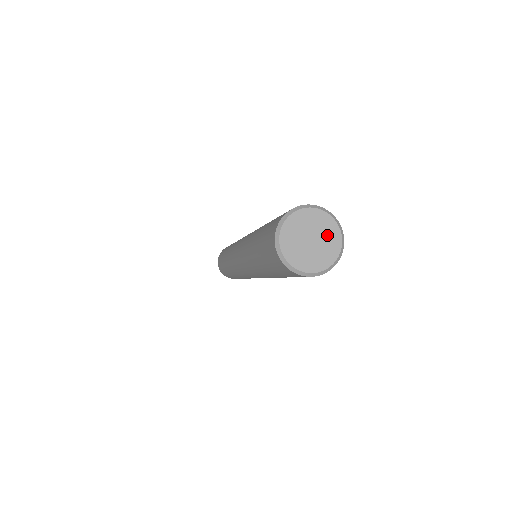
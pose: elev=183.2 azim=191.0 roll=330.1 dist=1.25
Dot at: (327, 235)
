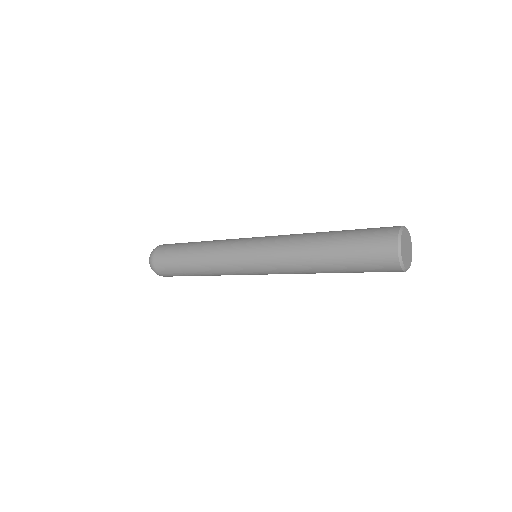
Dot at: (408, 240)
